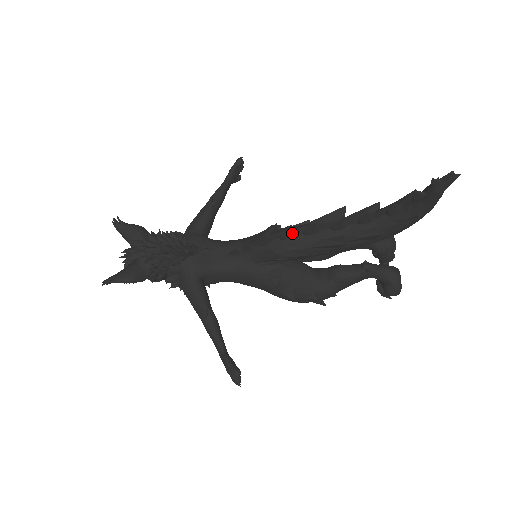
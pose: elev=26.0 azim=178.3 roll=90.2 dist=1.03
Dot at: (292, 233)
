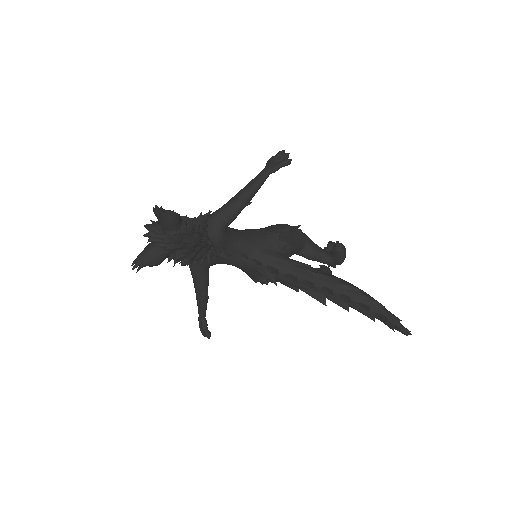
Dot at: (297, 280)
